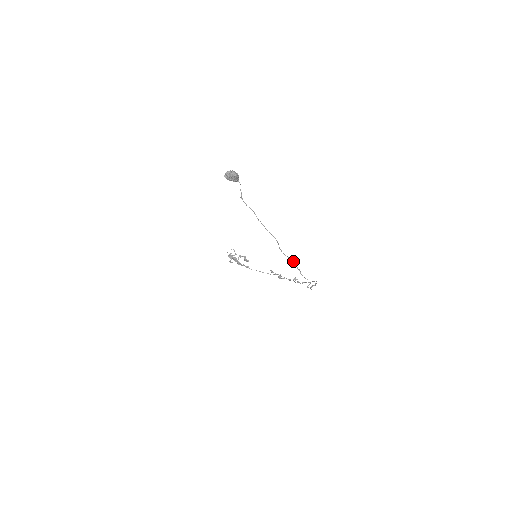
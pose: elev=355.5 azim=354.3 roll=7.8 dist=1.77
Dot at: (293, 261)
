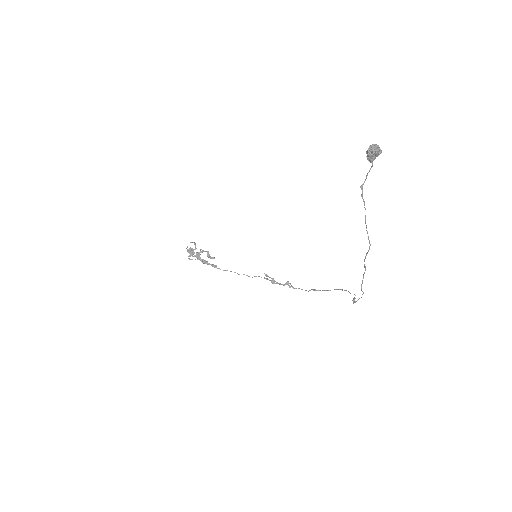
Dot at: (364, 272)
